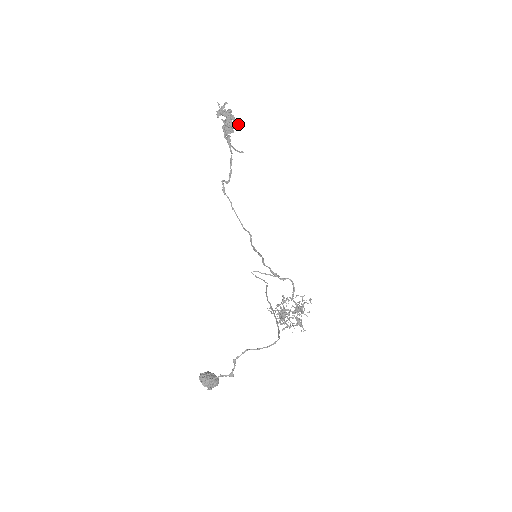
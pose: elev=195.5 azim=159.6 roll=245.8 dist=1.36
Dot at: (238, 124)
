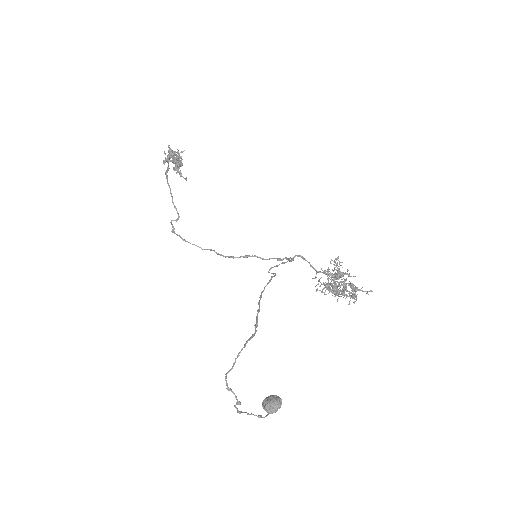
Dot at: (175, 157)
